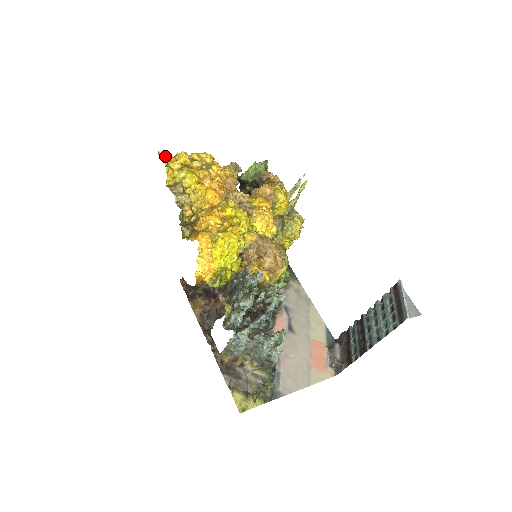
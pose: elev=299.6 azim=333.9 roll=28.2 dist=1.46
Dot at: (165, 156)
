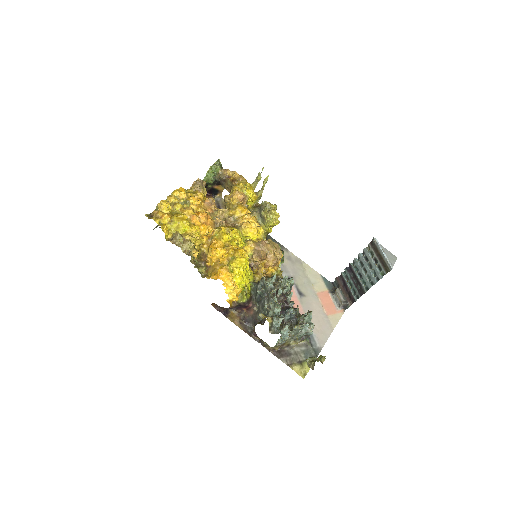
Dot at: (150, 214)
